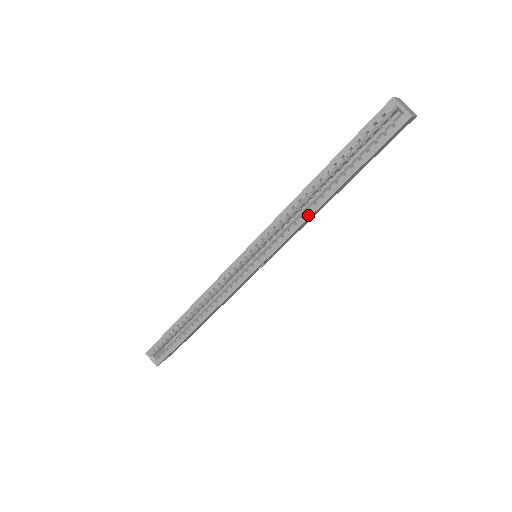
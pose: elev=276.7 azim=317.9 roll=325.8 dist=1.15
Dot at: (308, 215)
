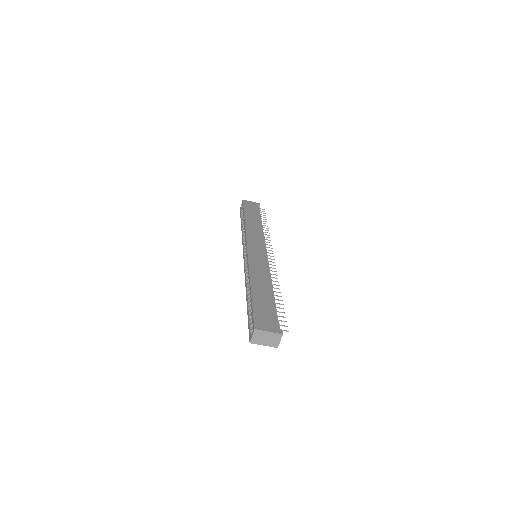
Dot at: (246, 286)
